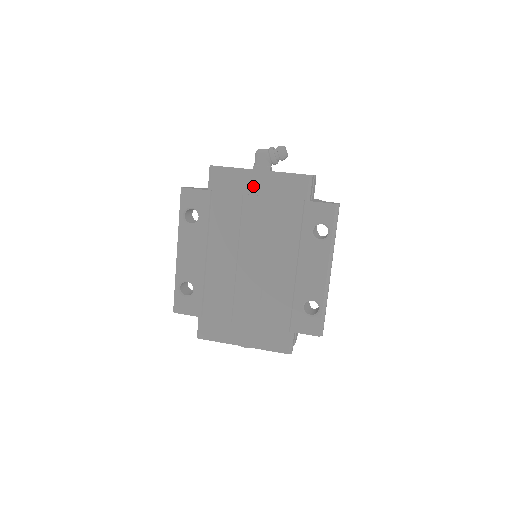
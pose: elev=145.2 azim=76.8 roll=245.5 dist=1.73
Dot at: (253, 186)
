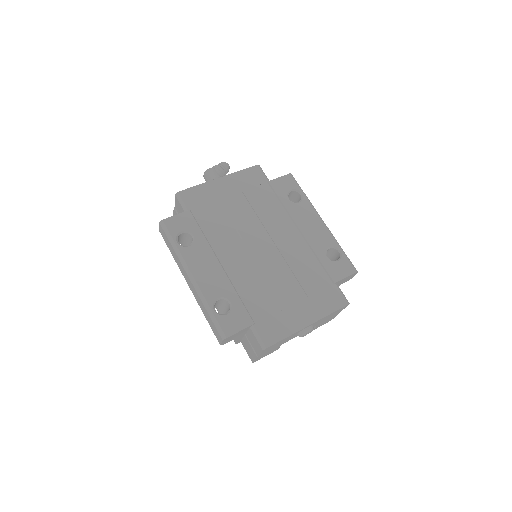
Dot at: (222, 191)
